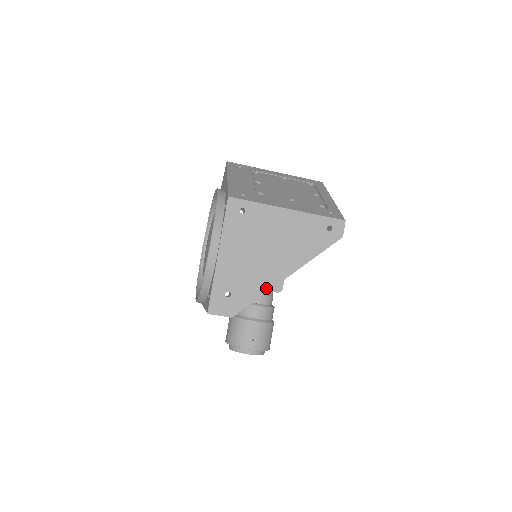
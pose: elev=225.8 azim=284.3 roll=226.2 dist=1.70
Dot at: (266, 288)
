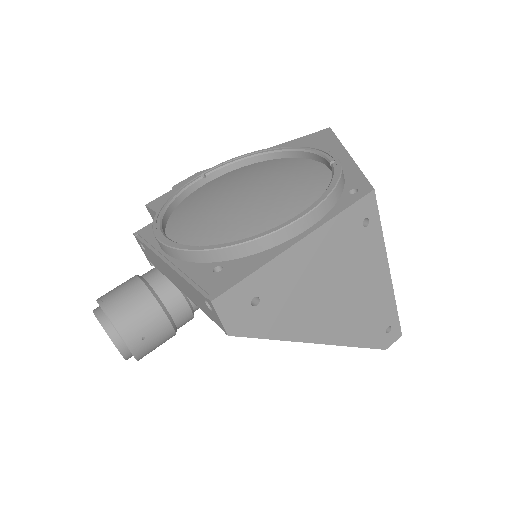
Dot at: (291, 335)
